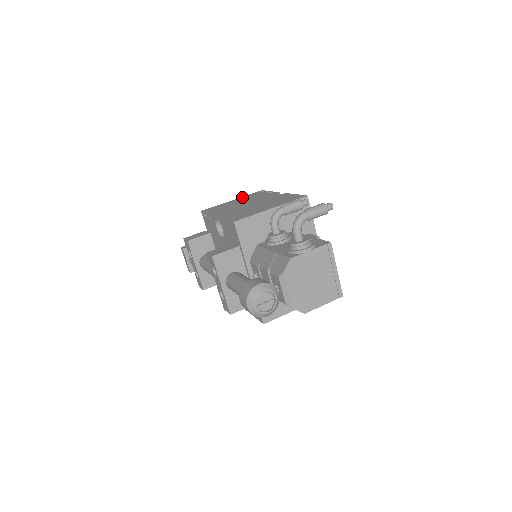
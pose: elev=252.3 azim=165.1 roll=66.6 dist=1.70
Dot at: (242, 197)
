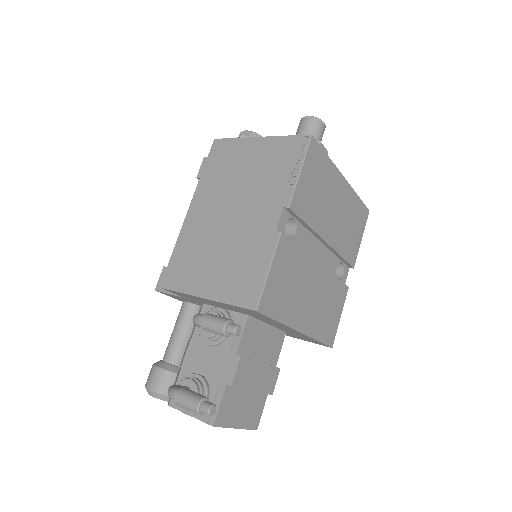
Dot at: (270, 141)
